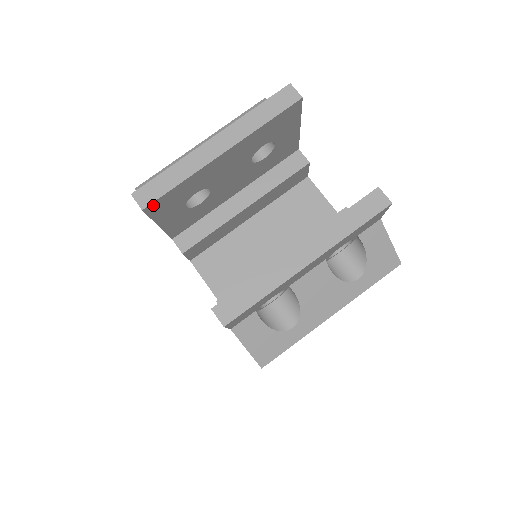
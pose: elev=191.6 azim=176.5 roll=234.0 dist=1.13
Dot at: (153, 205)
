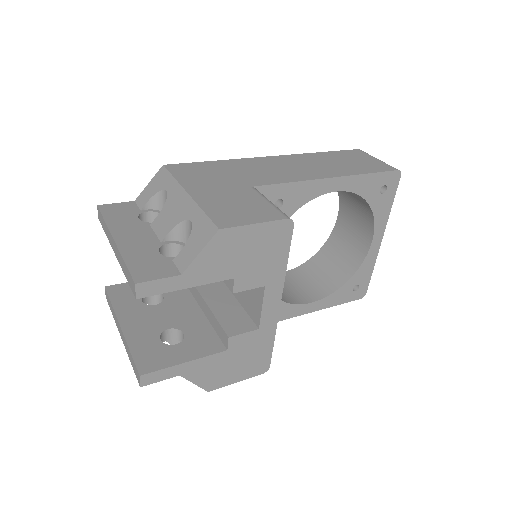
Dot at: occluded
